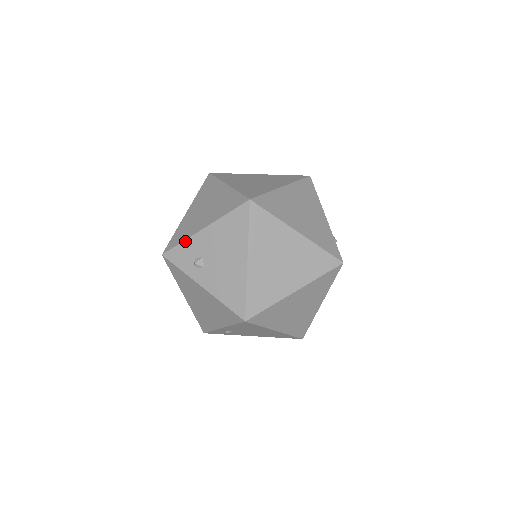
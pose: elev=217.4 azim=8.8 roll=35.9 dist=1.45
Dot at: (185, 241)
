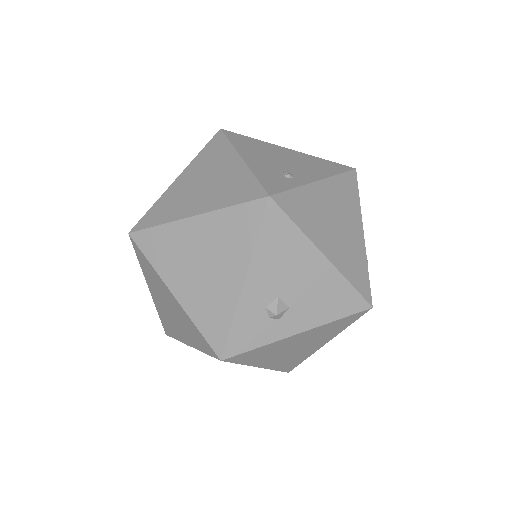
Dot at: occluded
